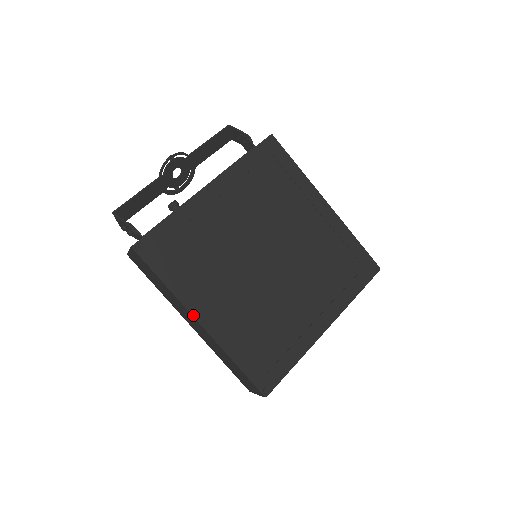
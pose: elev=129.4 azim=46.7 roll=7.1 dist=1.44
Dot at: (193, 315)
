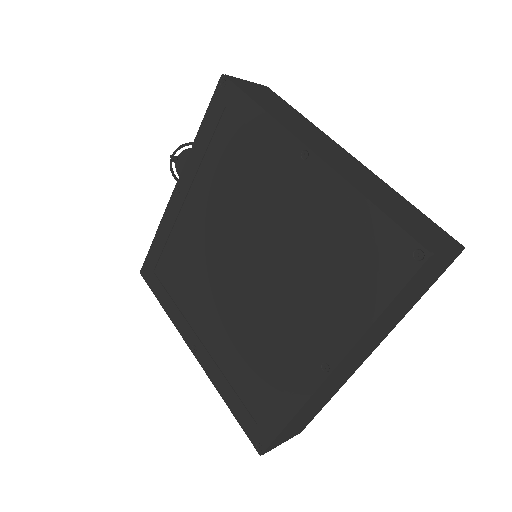
Dot at: (186, 342)
